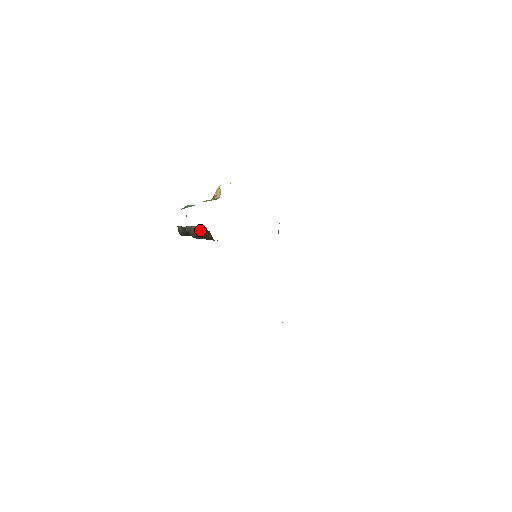
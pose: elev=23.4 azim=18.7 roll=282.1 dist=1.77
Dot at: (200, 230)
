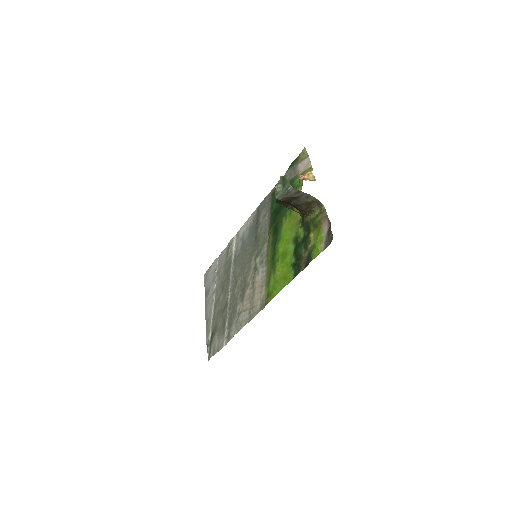
Dot at: (310, 199)
